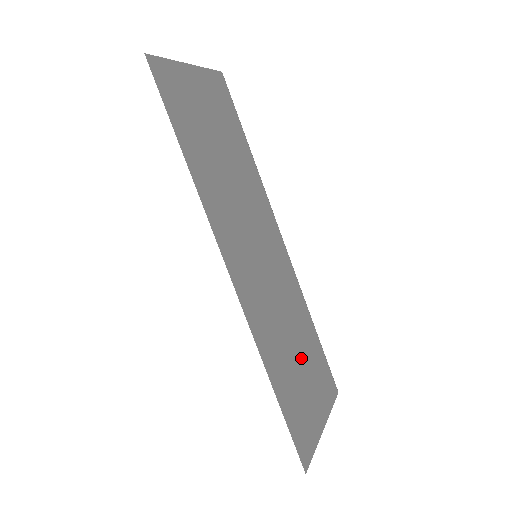
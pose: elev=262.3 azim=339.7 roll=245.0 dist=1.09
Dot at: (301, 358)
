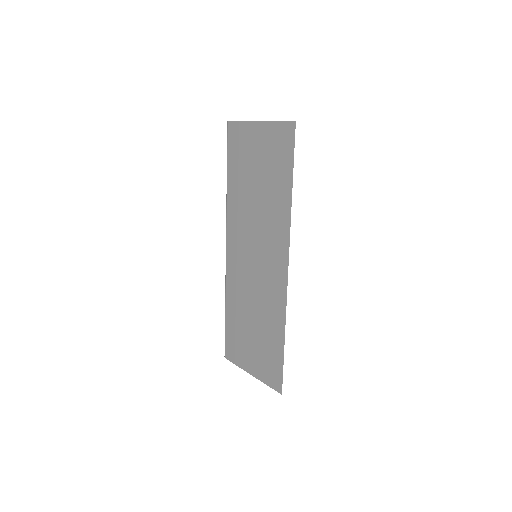
Dot at: occluded
